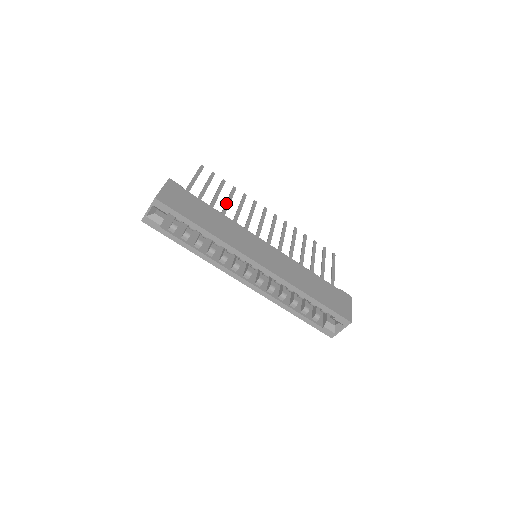
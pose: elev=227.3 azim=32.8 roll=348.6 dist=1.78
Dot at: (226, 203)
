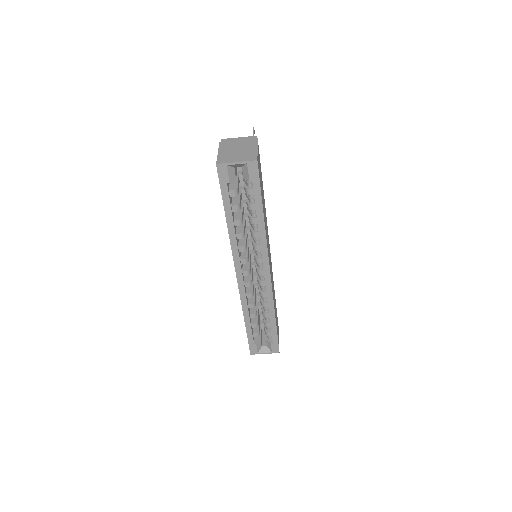
Dot at: occluded
